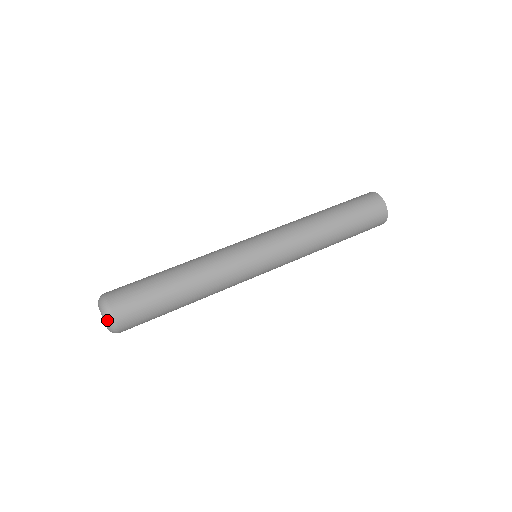
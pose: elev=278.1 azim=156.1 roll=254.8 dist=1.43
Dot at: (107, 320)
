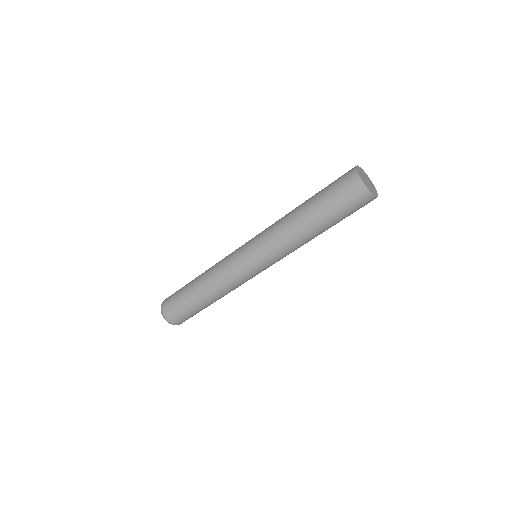
Dot at: (161, 309)
